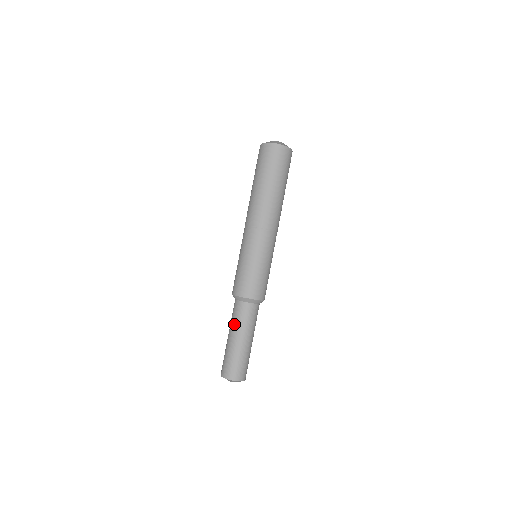
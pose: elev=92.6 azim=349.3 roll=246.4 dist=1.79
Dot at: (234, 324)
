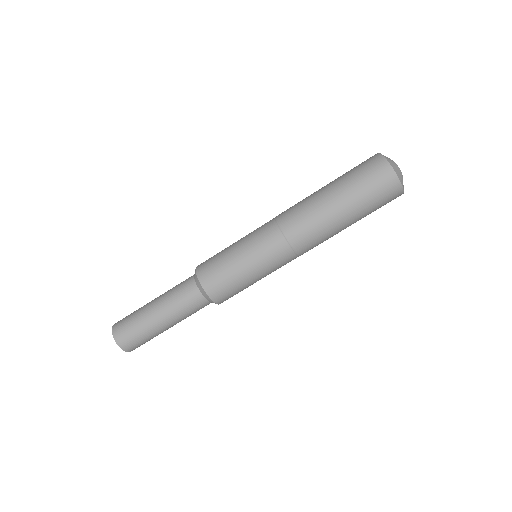
Dot at: (174, 307)
